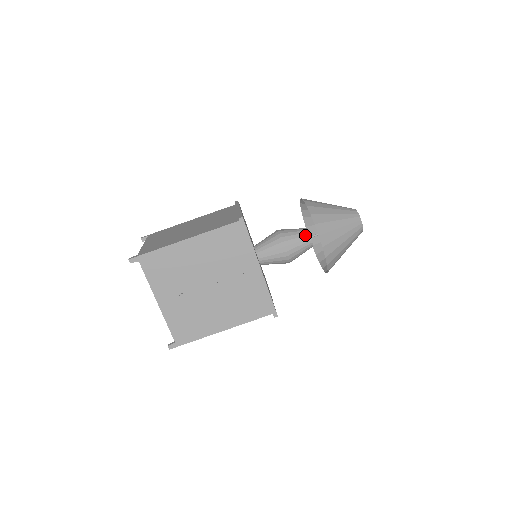
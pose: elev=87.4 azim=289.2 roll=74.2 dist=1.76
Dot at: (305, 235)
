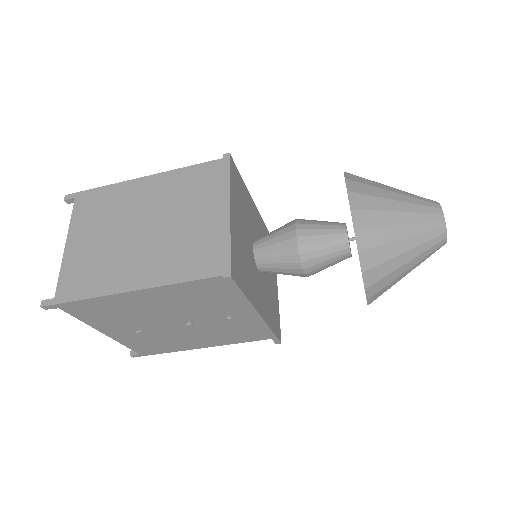
Dot at: (342, 249)
